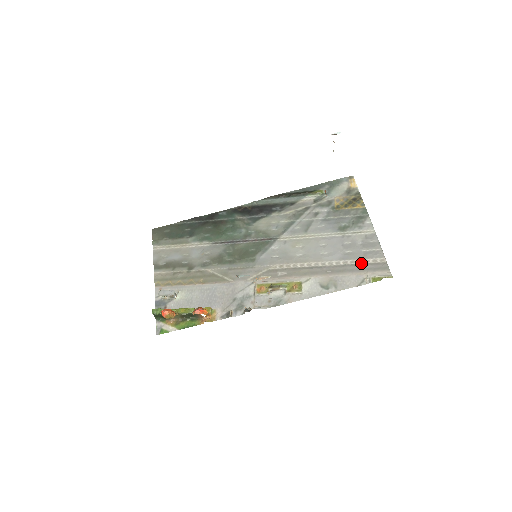
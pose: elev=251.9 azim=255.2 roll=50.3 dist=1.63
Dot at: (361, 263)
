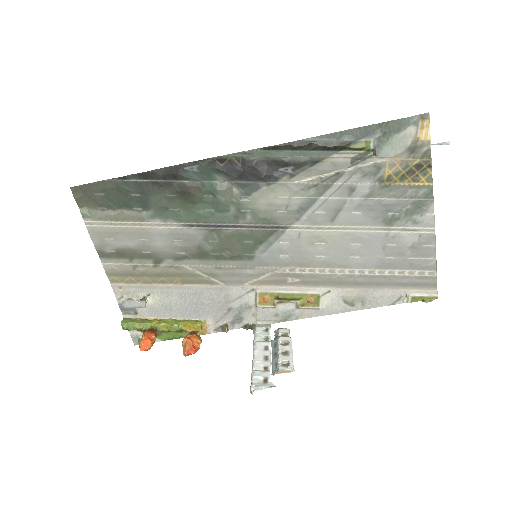
Dot at: (403, 275)
